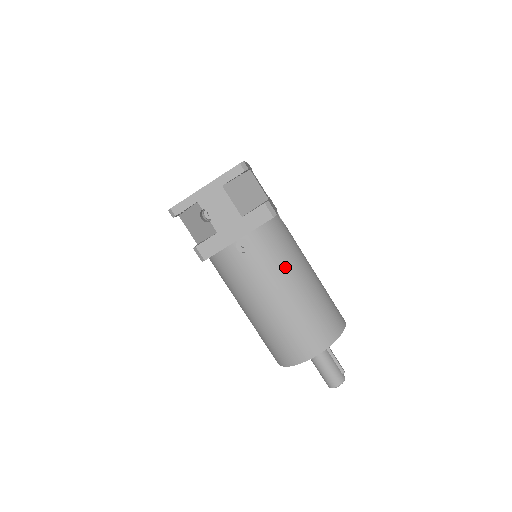
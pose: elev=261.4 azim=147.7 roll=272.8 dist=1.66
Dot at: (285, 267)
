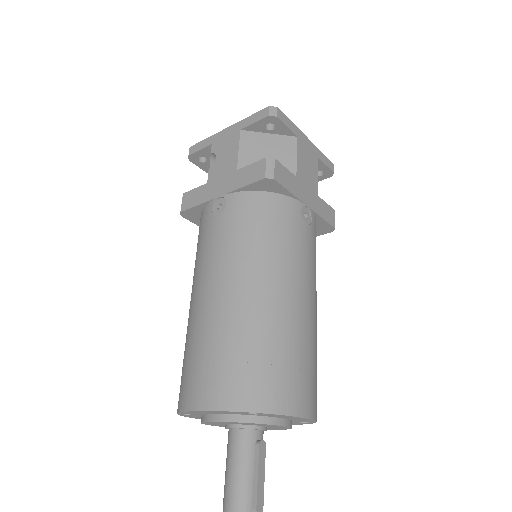
Dot at: (247, 256)
